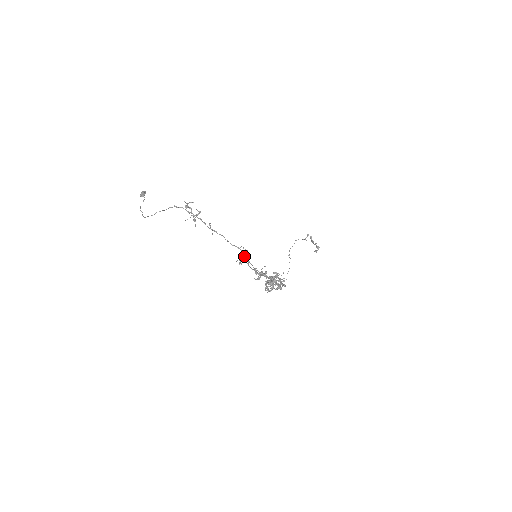
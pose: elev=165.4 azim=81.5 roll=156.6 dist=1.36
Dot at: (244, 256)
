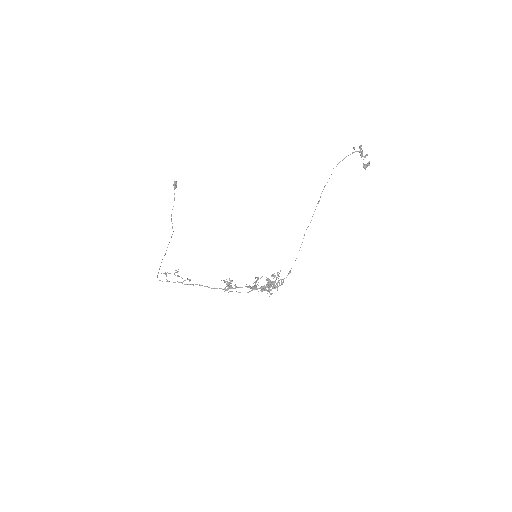
Dot at: (229, 285)
